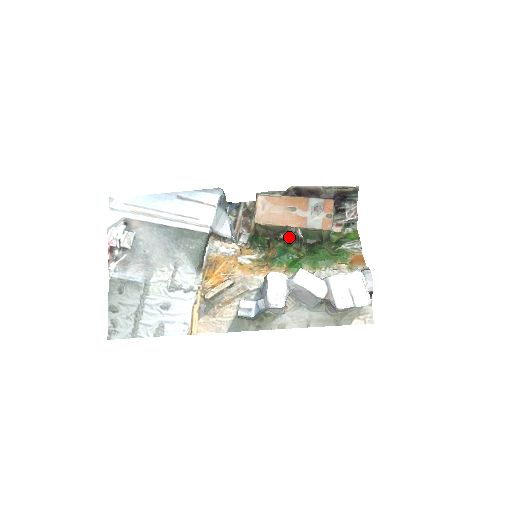
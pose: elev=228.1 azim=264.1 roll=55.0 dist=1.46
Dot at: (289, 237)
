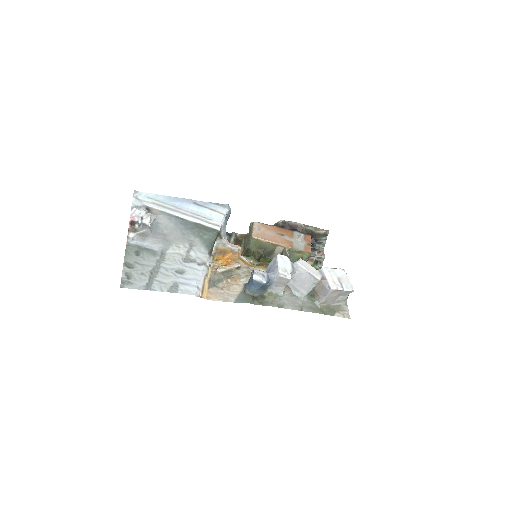
Dot at: occluded
